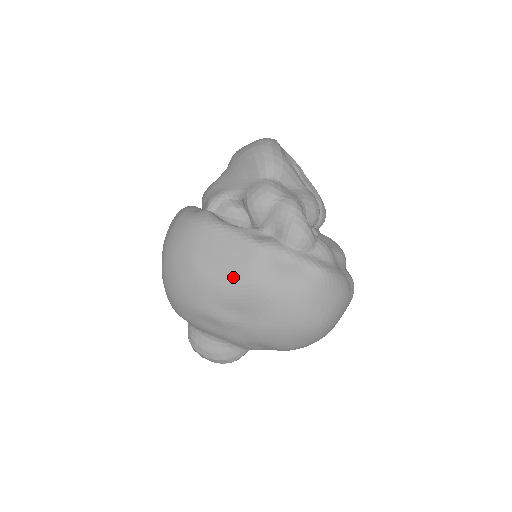
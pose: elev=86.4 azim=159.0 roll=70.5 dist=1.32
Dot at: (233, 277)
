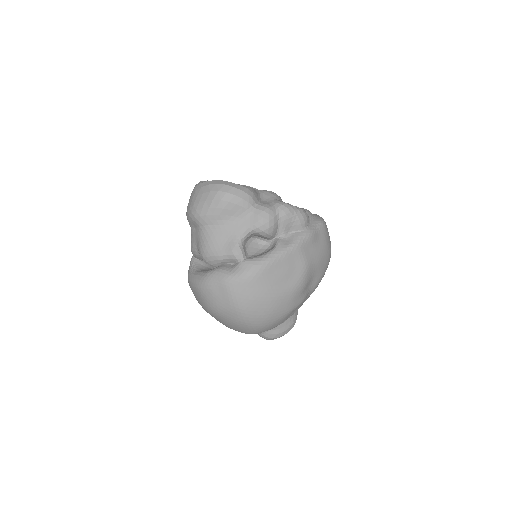
Dot at: (300, 274)
